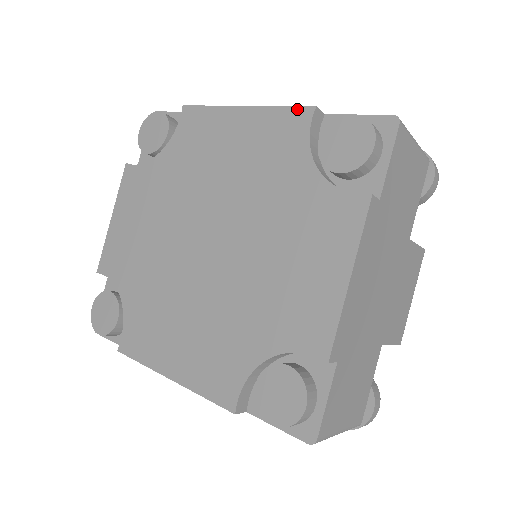
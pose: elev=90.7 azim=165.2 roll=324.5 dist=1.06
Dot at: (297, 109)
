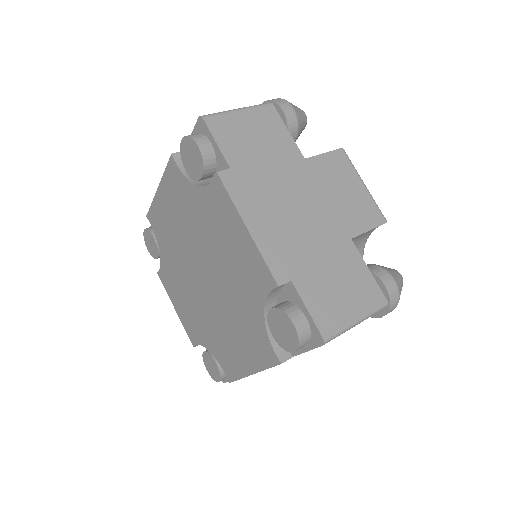
Dot at: (169, 165)
